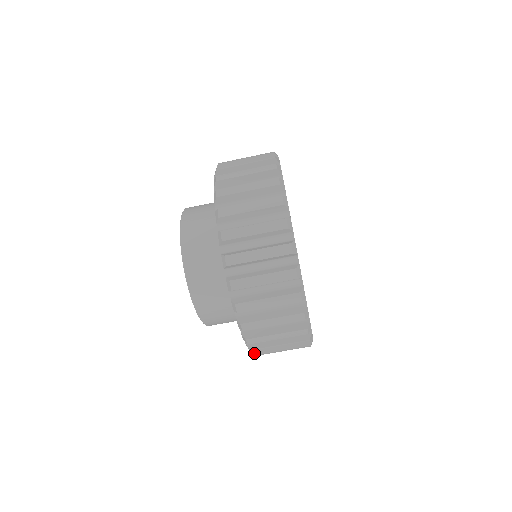
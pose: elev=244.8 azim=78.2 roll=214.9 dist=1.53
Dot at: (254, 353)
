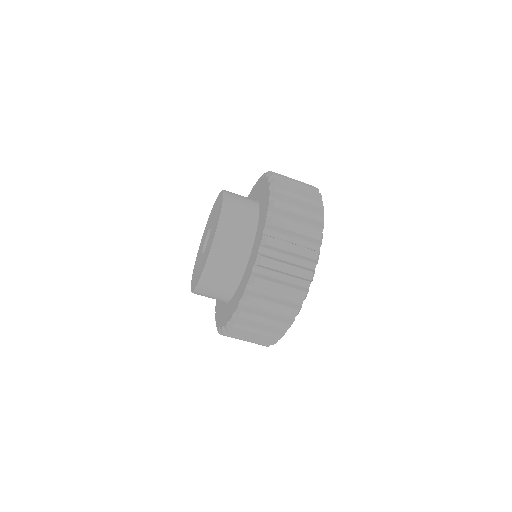
Dot at: (235, 321)
